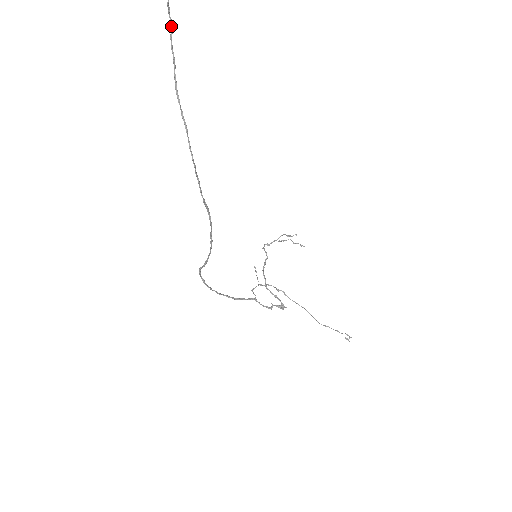
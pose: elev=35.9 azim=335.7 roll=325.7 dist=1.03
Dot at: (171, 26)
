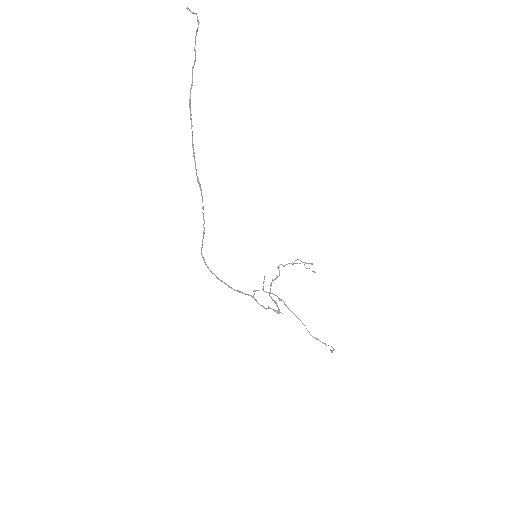
Dot at: occluded
